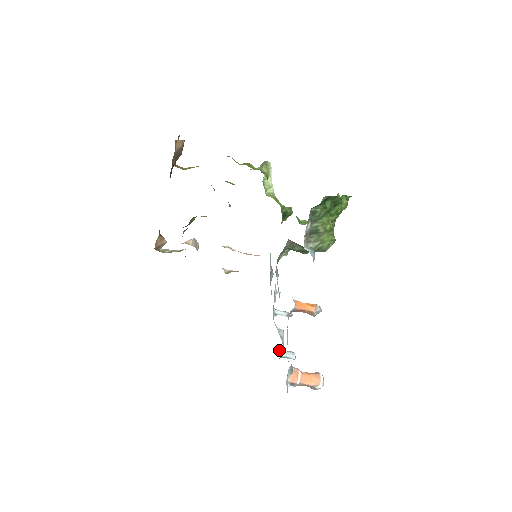
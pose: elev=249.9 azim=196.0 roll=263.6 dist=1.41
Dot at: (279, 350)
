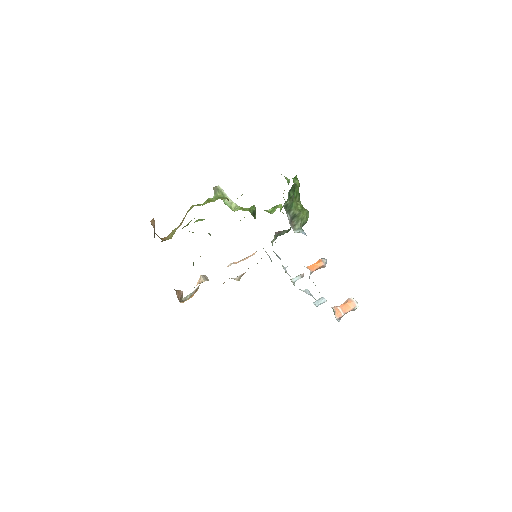
Dot at: (313, 303)
